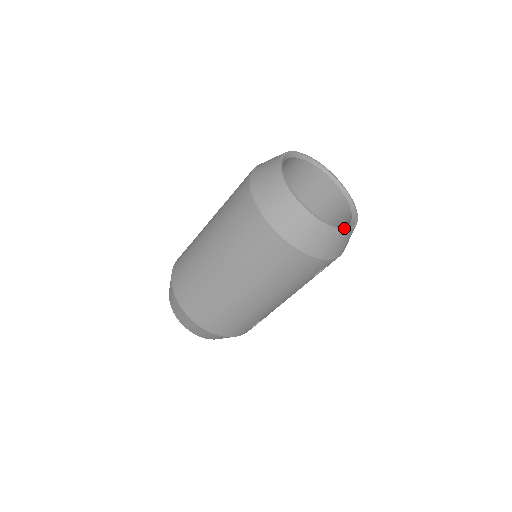
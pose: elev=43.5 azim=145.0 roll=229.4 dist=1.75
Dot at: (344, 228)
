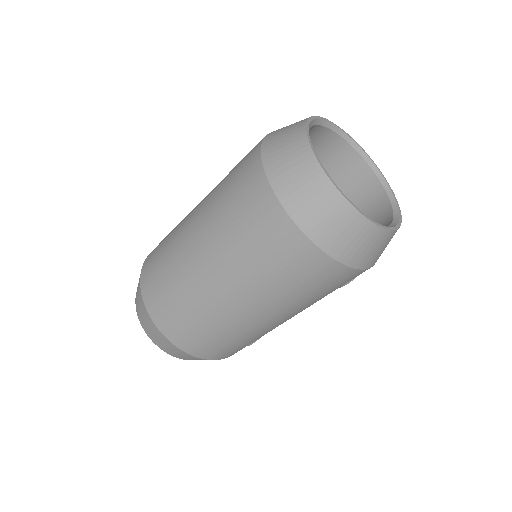
Dot at: (392, 227)
